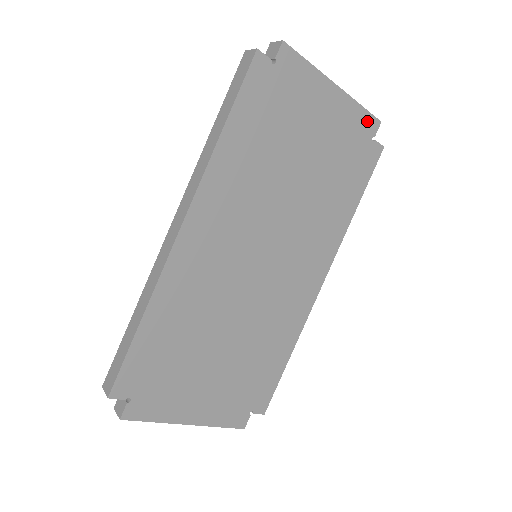
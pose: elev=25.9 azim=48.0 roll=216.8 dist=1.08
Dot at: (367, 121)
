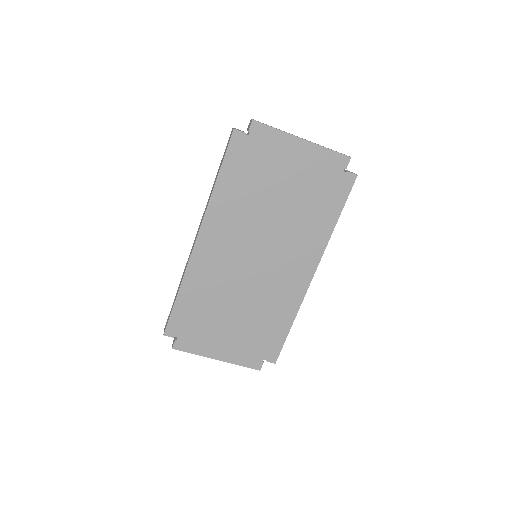
Dot at: (336, 159)
